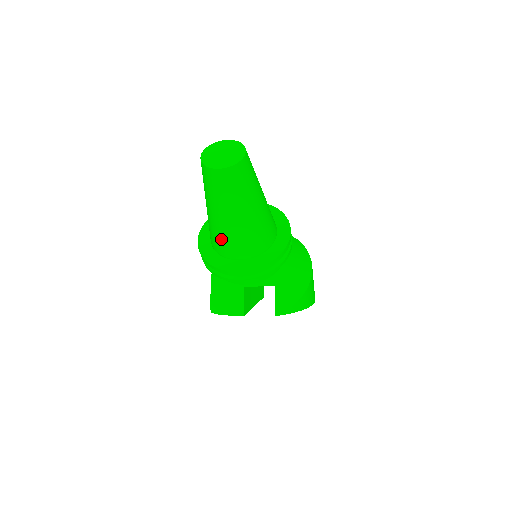
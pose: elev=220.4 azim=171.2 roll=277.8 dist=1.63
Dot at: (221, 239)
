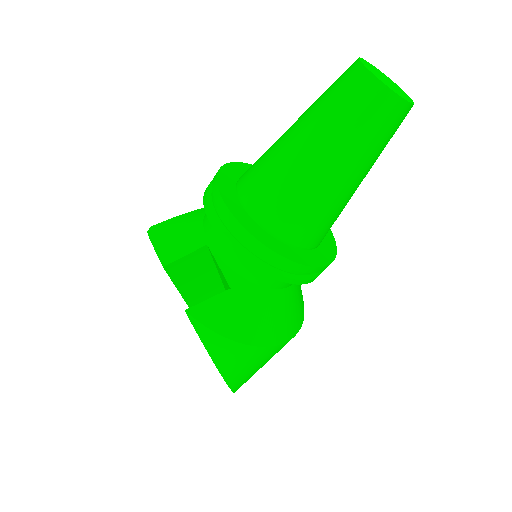
Dot at: (261, 164)
